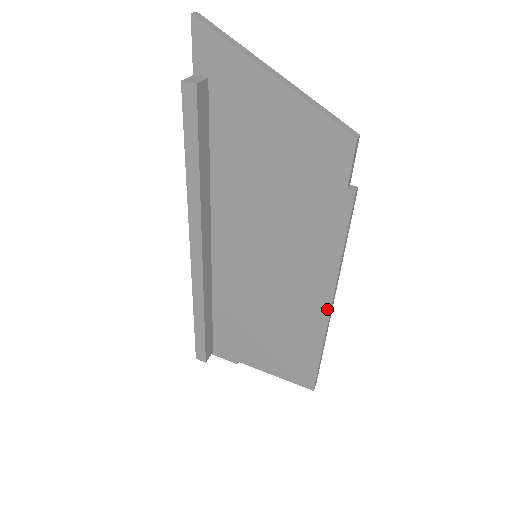
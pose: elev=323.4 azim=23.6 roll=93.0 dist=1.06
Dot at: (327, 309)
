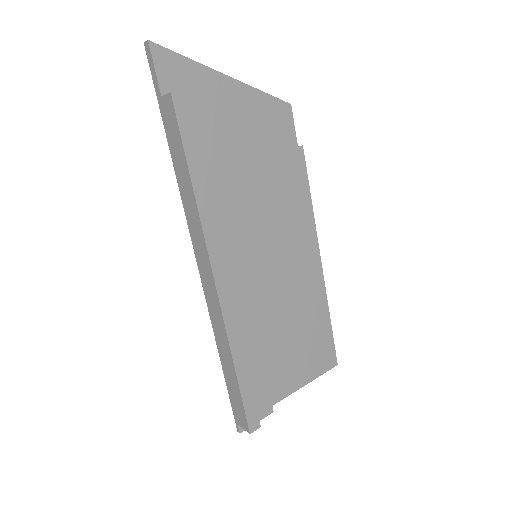
Dot at: (319, 265)
